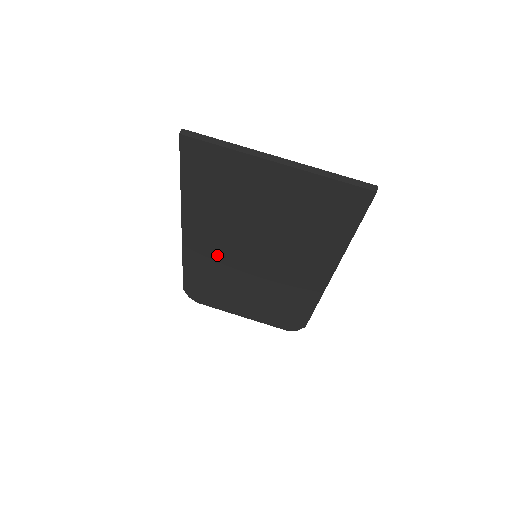
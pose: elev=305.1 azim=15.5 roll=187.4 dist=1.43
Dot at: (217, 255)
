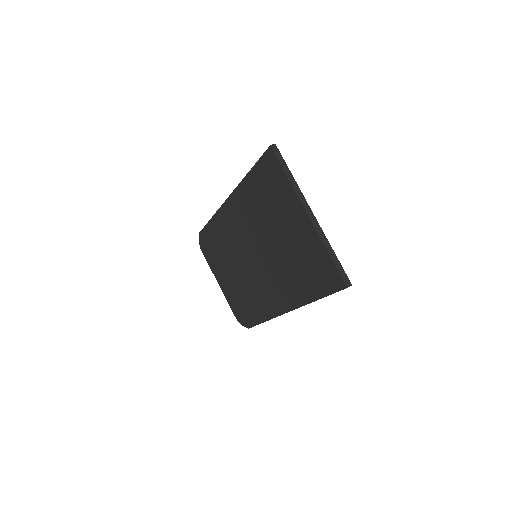
Dot at: (235, 233)
